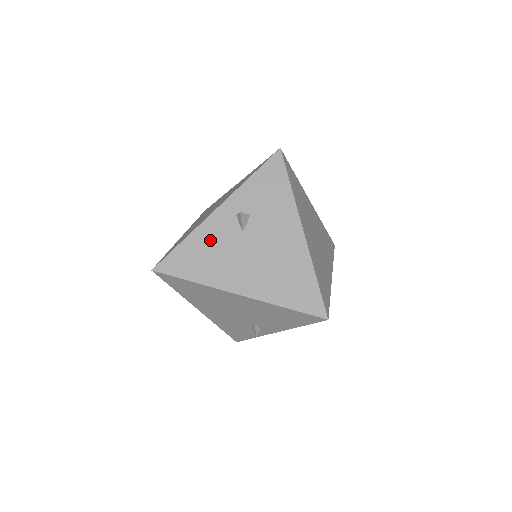
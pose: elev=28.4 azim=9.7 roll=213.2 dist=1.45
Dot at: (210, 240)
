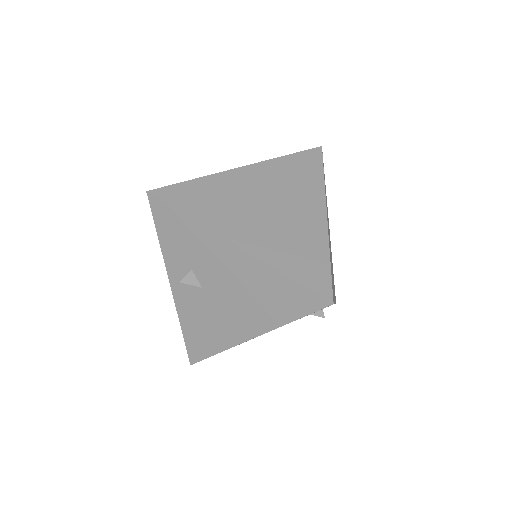
Dot at: (193, 314)
